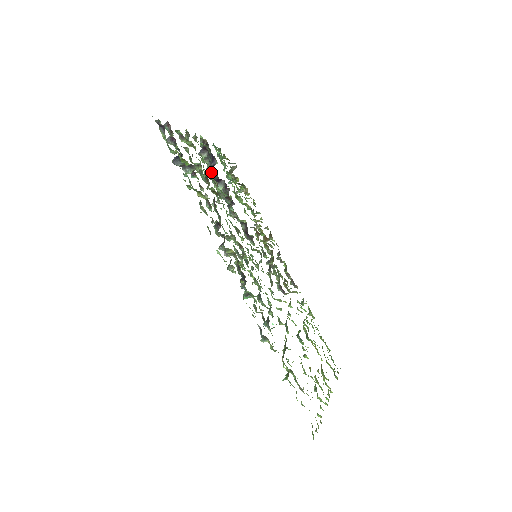
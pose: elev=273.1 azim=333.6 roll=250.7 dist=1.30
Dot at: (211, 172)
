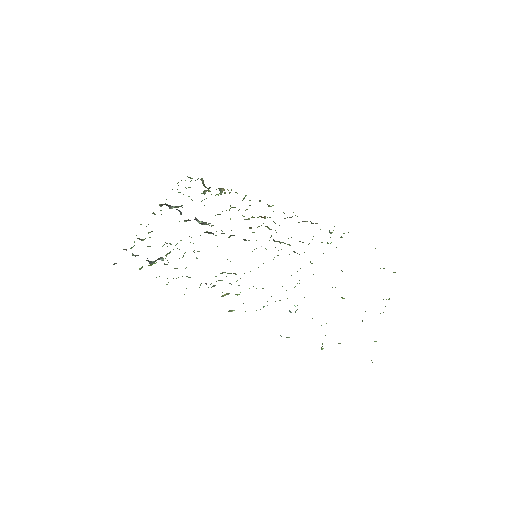
Dot at: (184, 221)
